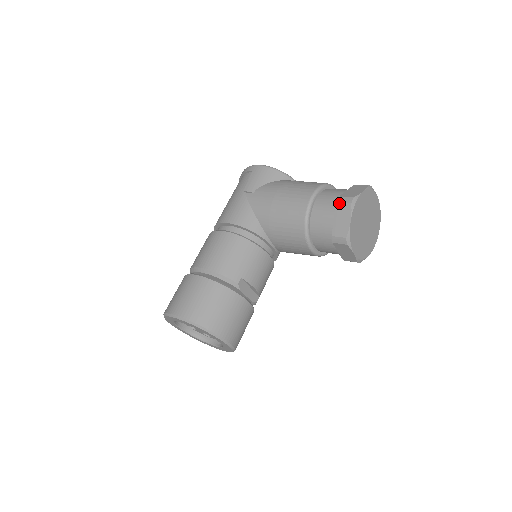
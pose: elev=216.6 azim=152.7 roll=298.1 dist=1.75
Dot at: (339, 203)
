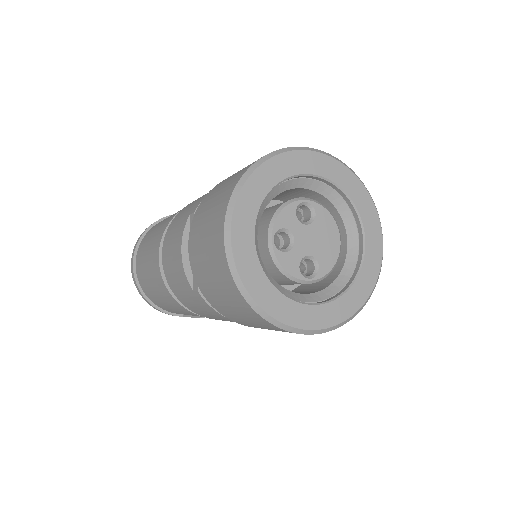
Dot at: occluded
